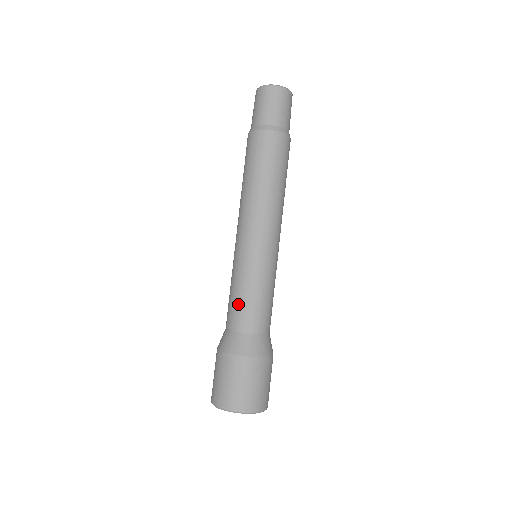
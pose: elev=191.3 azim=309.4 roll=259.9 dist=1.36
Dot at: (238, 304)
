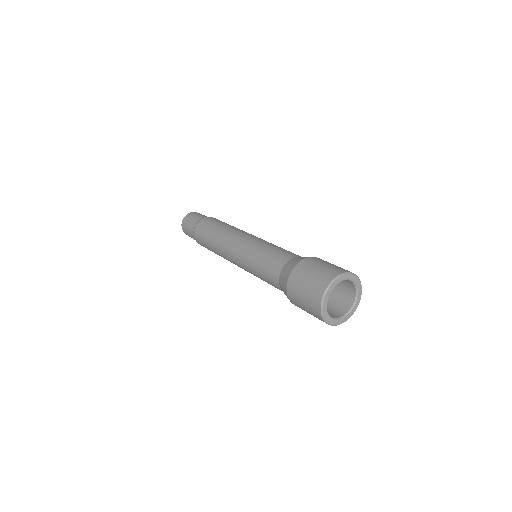
Dot at: (278, 251)
